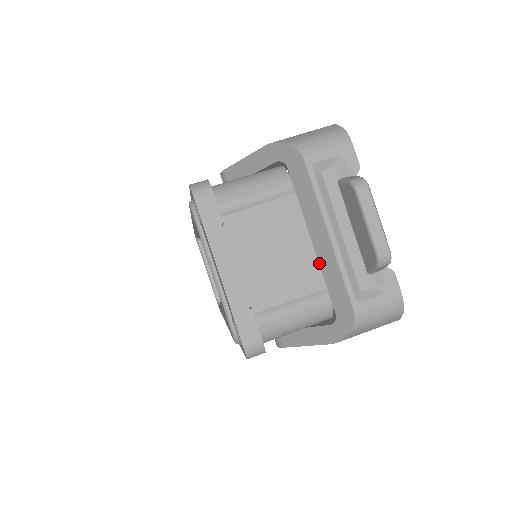
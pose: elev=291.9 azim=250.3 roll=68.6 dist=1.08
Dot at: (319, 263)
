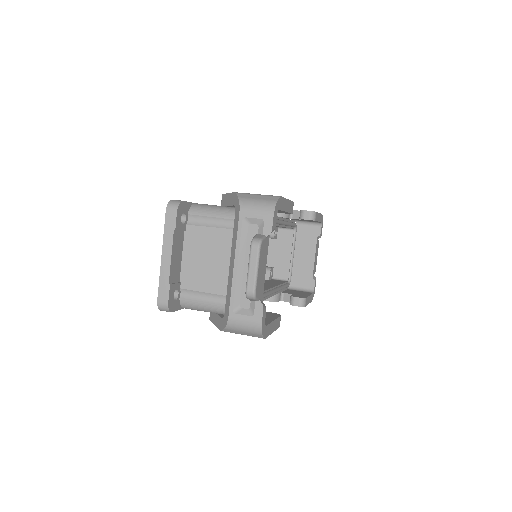
Dot at: (228, 278)
